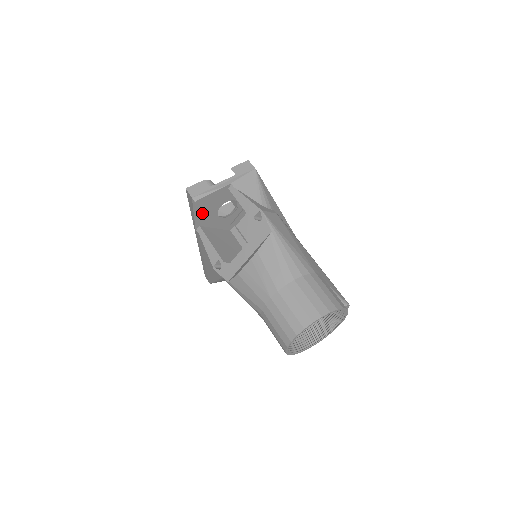
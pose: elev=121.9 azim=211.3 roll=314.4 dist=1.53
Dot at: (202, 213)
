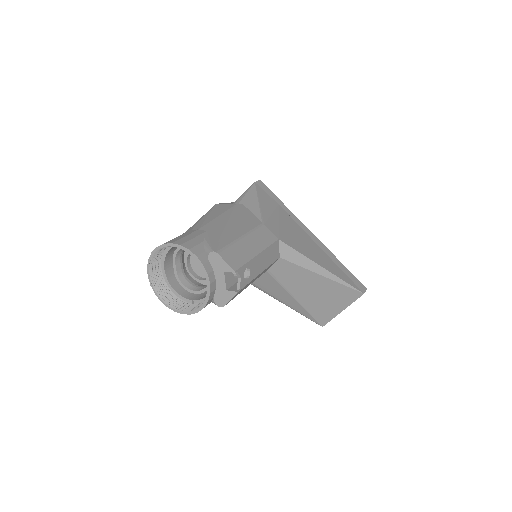
Dot at: occluded
